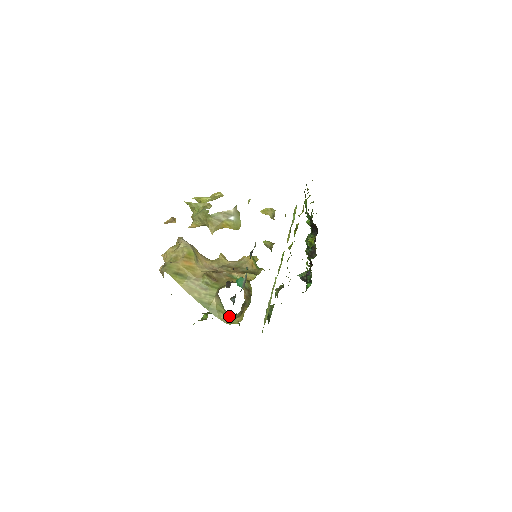
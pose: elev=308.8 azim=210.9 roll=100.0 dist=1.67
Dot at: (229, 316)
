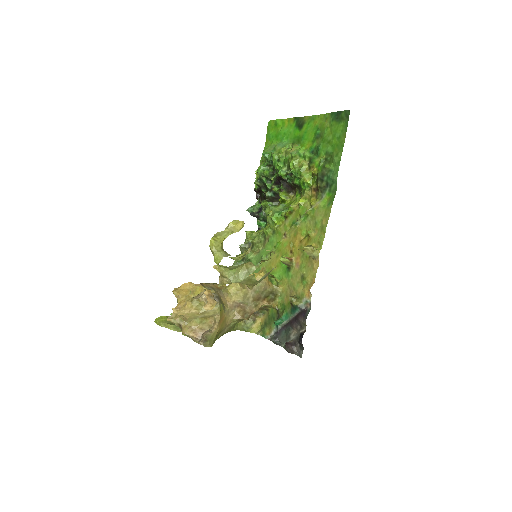
Dot at: (241, 324)
